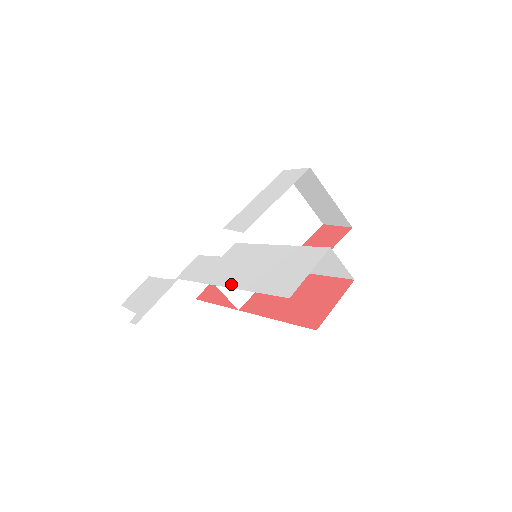
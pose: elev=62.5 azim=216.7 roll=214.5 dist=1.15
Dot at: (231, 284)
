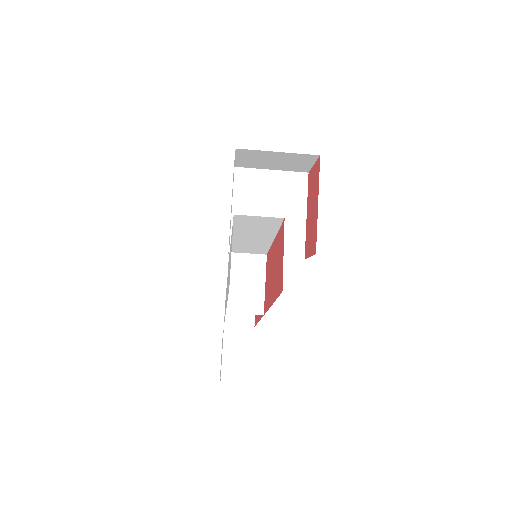
Dot at: (226, 305)
